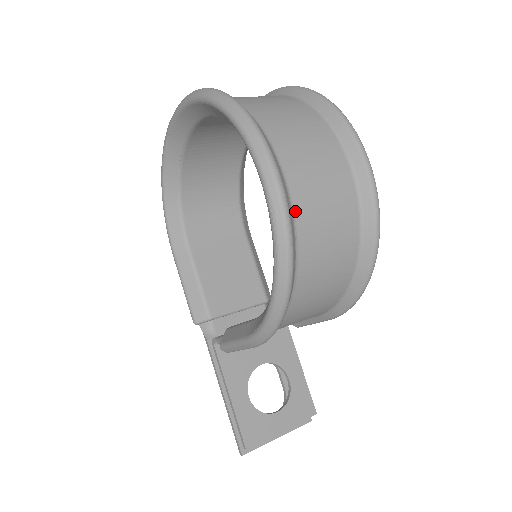
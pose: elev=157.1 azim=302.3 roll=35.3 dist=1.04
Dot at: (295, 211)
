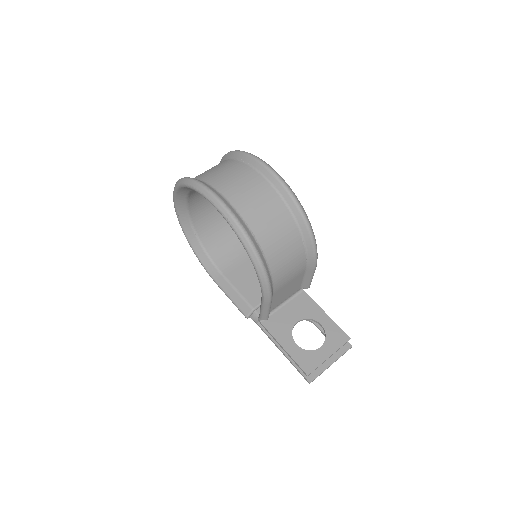
Dot at: (240, 214)
